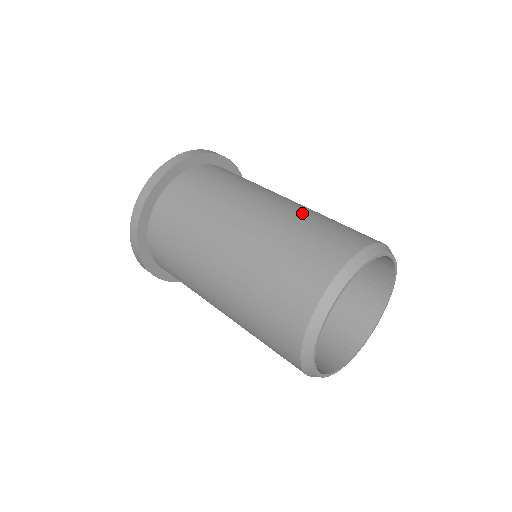
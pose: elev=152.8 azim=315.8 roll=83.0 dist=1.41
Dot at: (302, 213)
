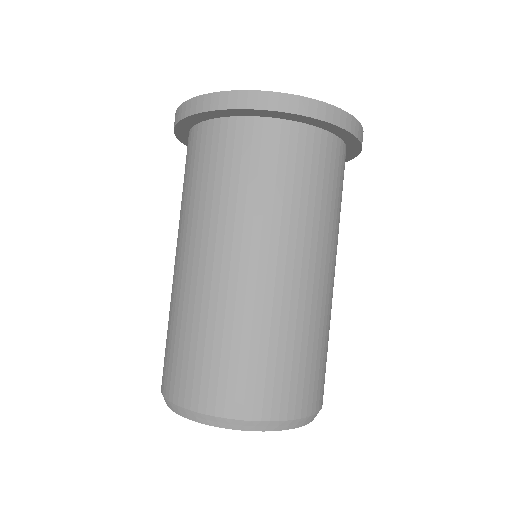
Dot at: (240, 316)
